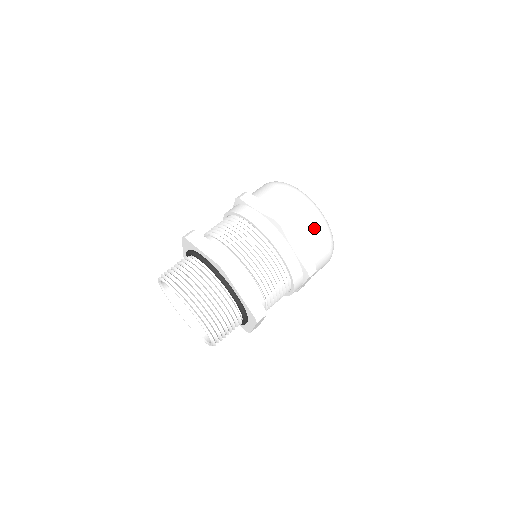
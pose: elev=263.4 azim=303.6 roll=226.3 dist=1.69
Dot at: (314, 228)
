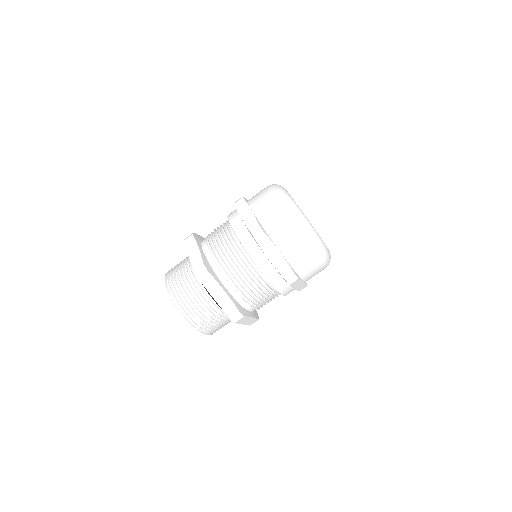
Dot at: (292, 238)
